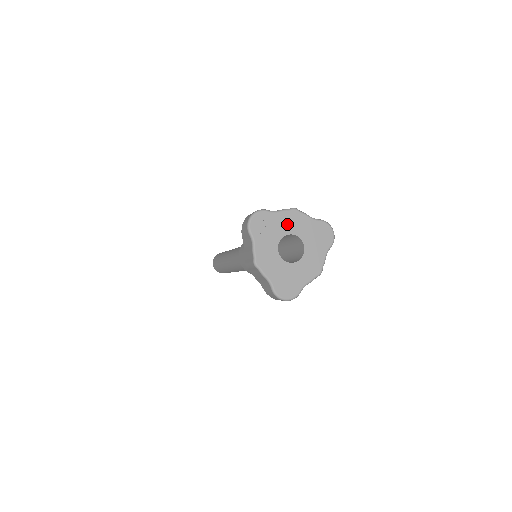
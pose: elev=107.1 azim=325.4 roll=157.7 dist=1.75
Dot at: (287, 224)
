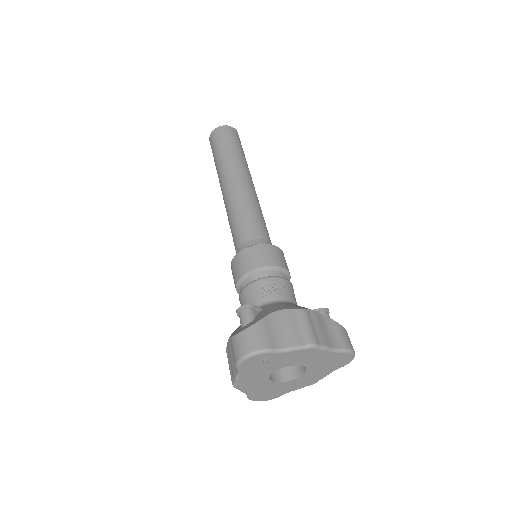
Dot at: (294, 359)
